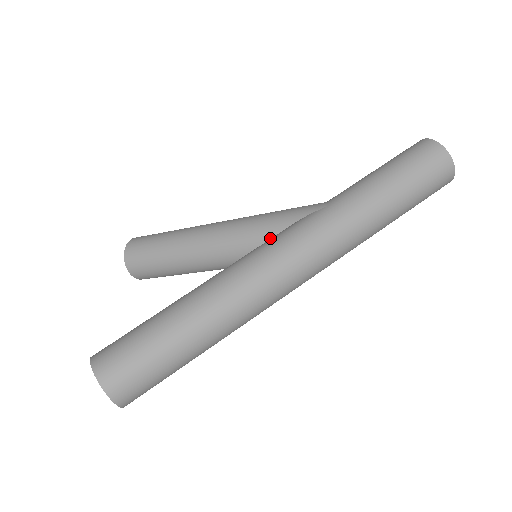
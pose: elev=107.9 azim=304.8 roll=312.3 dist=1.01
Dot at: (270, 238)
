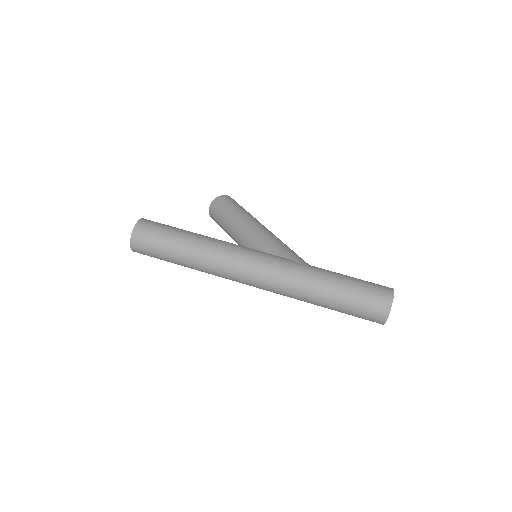
Dot at: occluded
